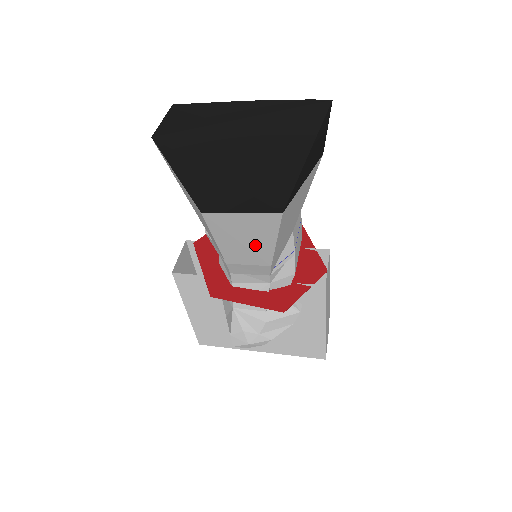
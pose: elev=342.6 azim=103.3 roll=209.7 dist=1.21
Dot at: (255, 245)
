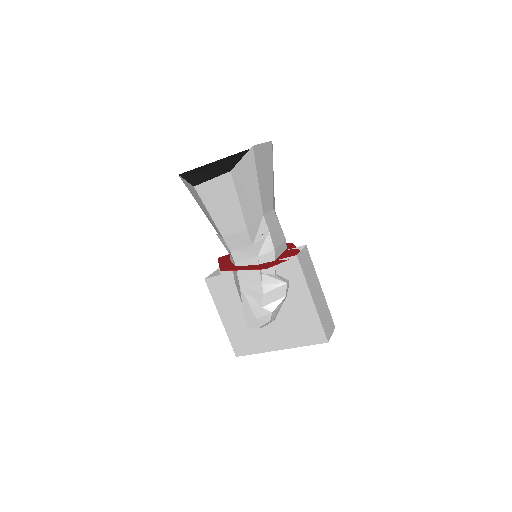
Dot at: (230, 209)
